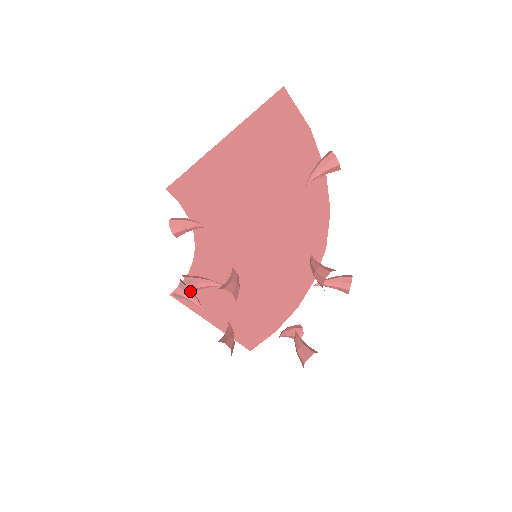
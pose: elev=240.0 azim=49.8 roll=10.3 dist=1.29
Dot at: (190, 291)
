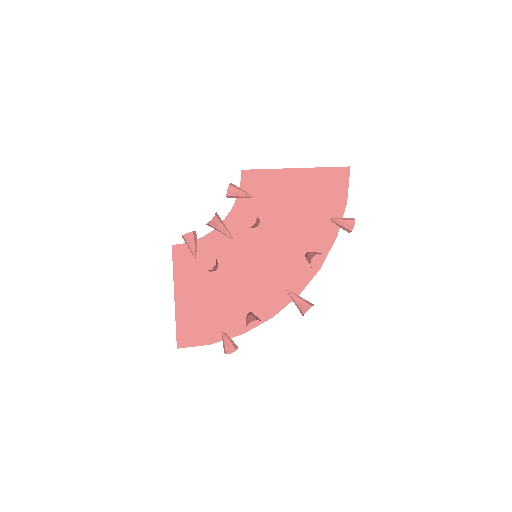
Dot at: (212, 222)
